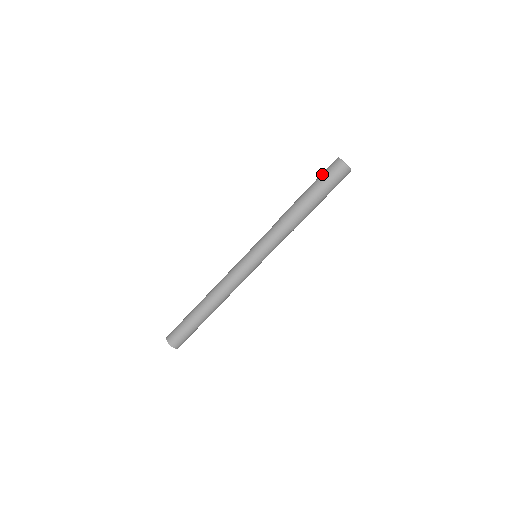
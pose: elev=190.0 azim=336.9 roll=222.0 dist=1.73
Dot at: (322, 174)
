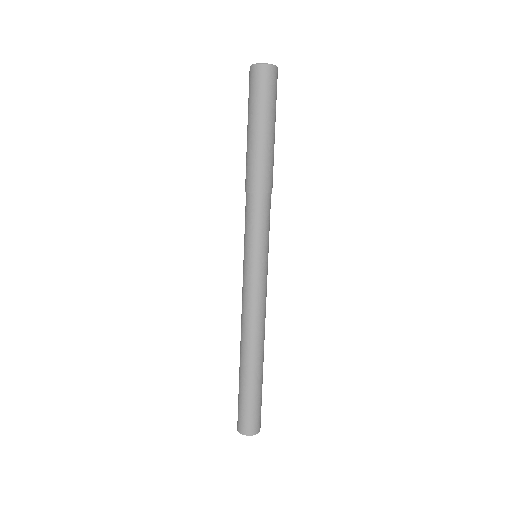
Dot at: (255, 99)
